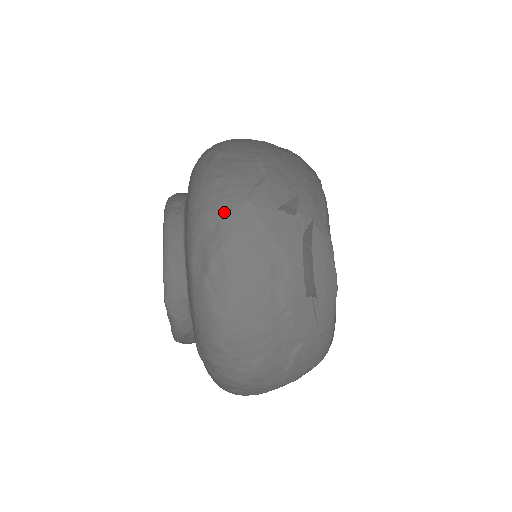
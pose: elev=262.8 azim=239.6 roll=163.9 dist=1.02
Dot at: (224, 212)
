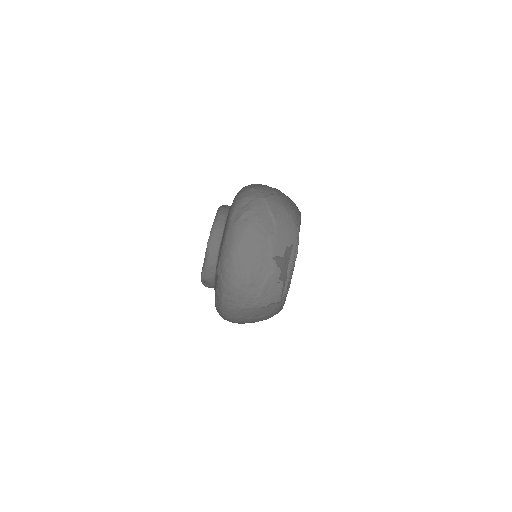
Dot at: (253, 199)
